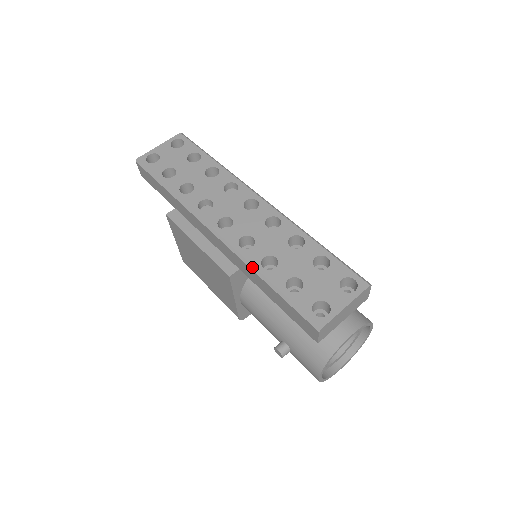
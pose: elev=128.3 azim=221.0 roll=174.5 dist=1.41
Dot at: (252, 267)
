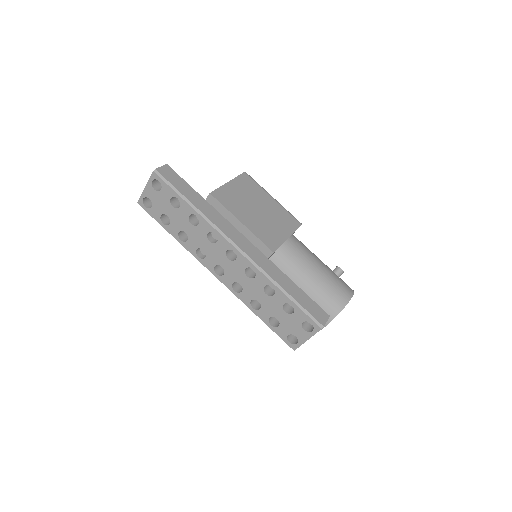
Dot at: occluded
